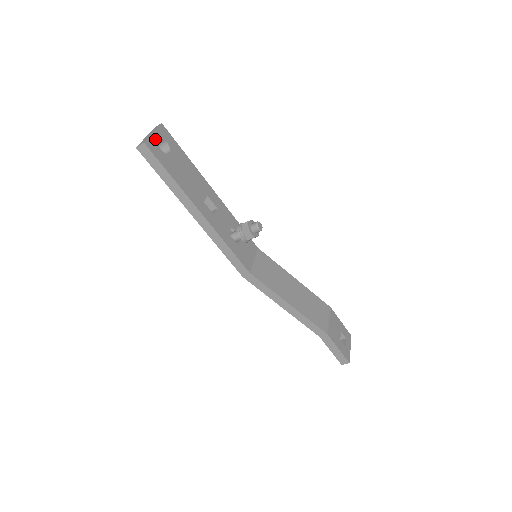
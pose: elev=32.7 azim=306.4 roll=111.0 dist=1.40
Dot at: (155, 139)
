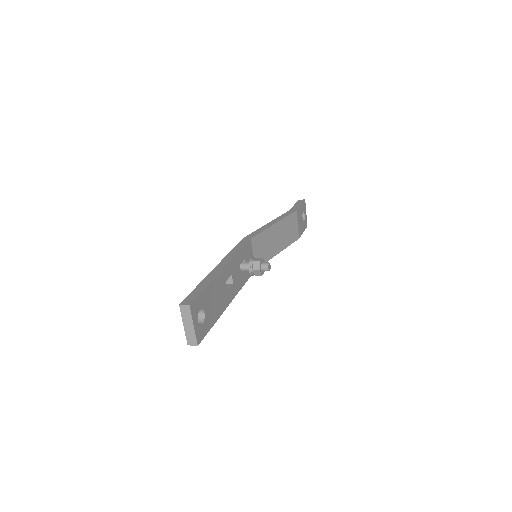
Dot at: (197, 327)
